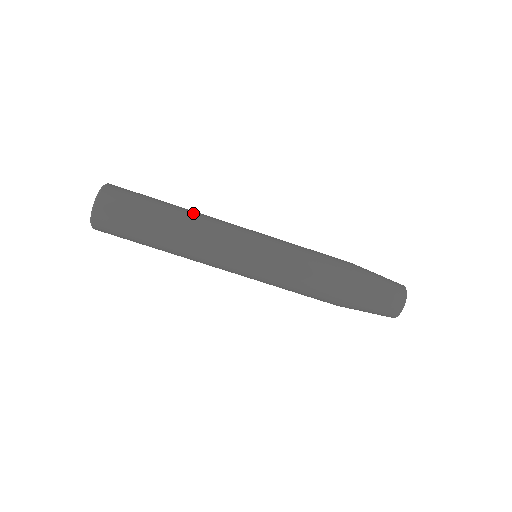
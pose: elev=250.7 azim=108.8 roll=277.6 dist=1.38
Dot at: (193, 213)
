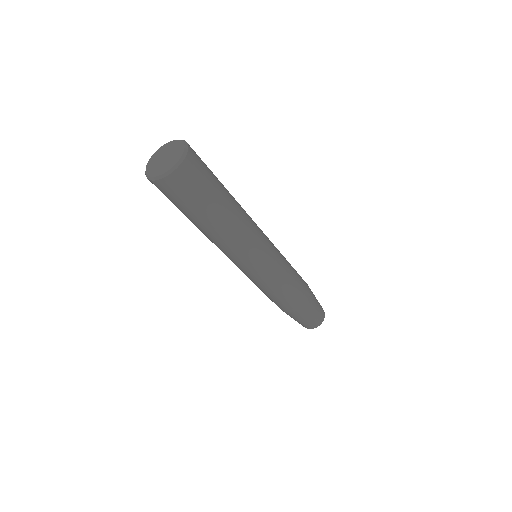
Dot at: (239, 216)
